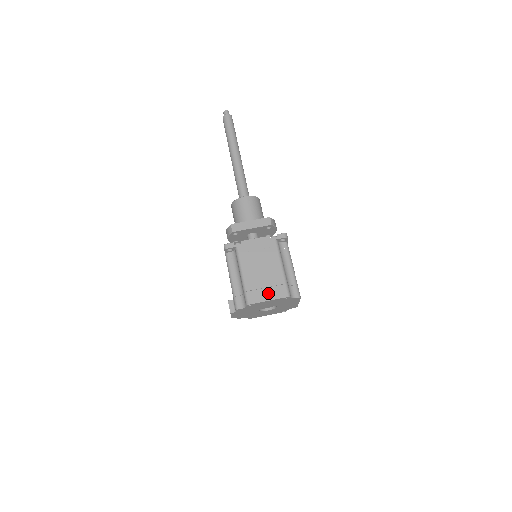
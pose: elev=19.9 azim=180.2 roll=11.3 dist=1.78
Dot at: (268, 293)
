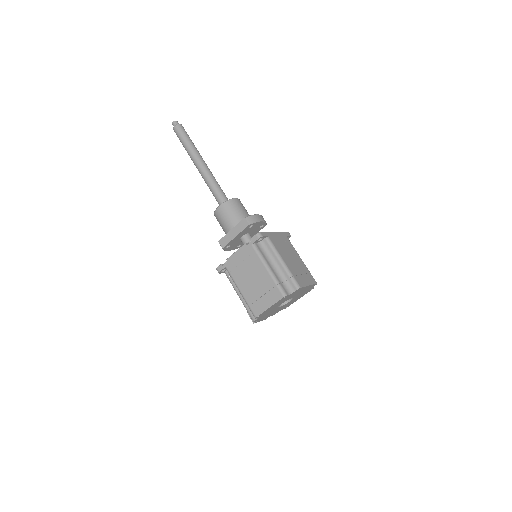
Dot at: (266, 300)
